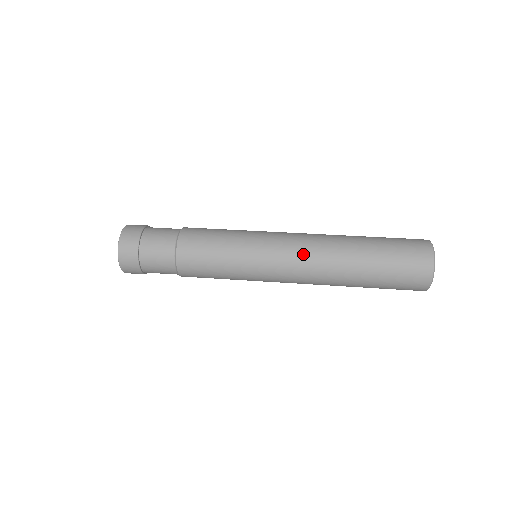
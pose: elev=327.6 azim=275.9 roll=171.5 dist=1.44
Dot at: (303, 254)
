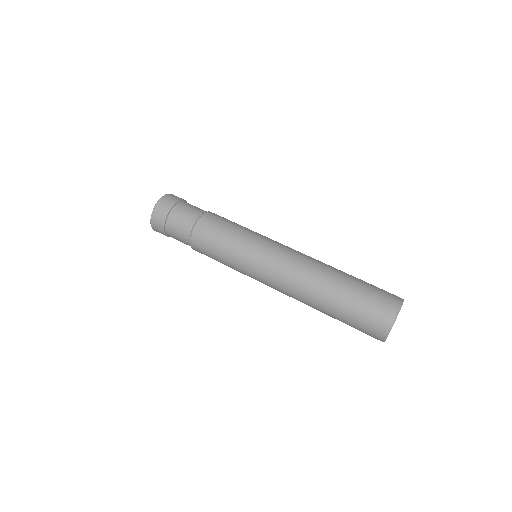
Dot at: (281, 289)
